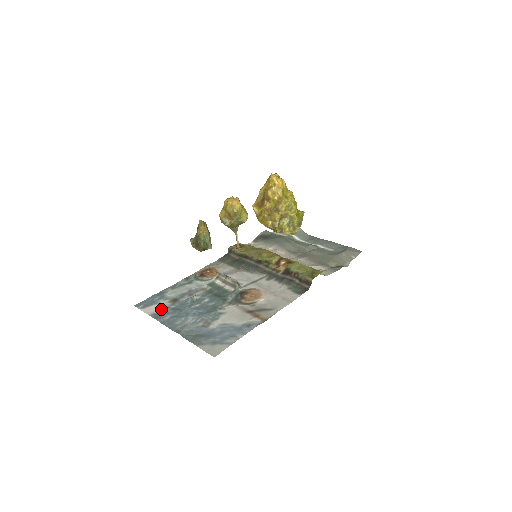
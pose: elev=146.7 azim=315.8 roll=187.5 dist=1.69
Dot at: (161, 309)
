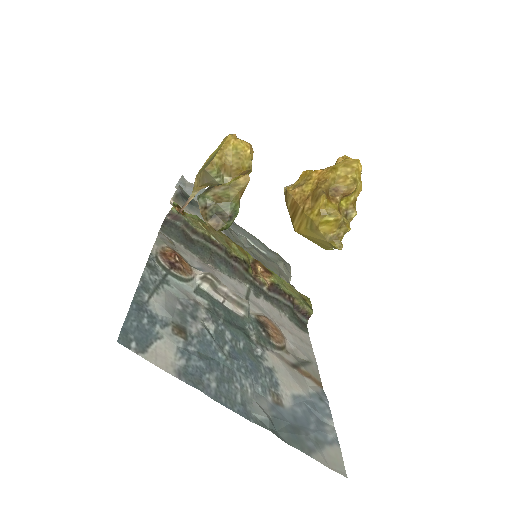
Dot at: (180, 356)
